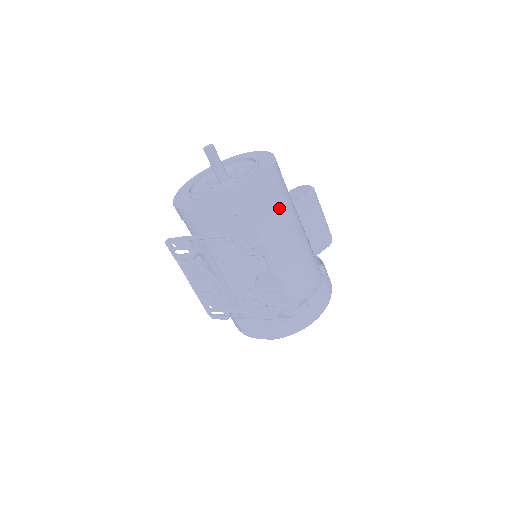
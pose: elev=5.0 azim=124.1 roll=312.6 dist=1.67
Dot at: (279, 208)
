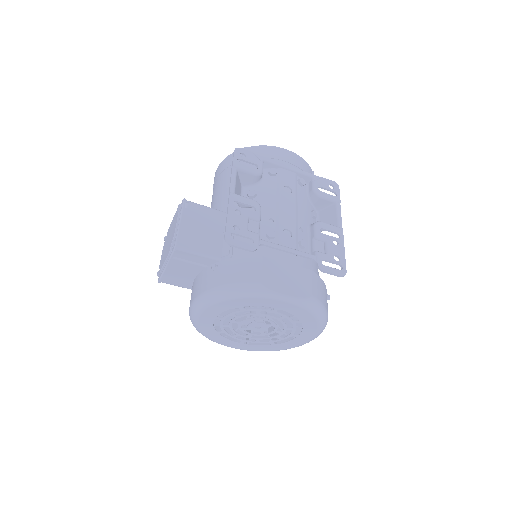
Dot at: occluded
